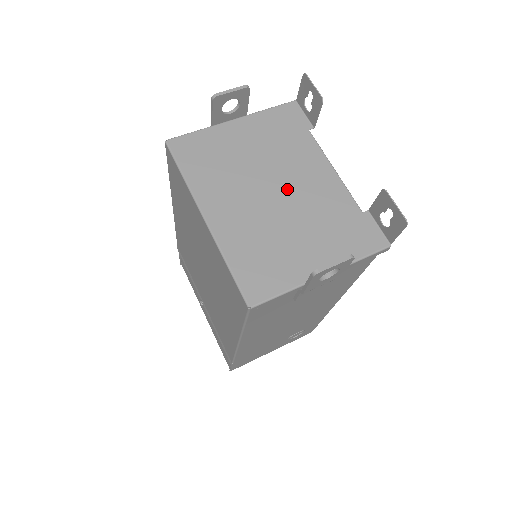
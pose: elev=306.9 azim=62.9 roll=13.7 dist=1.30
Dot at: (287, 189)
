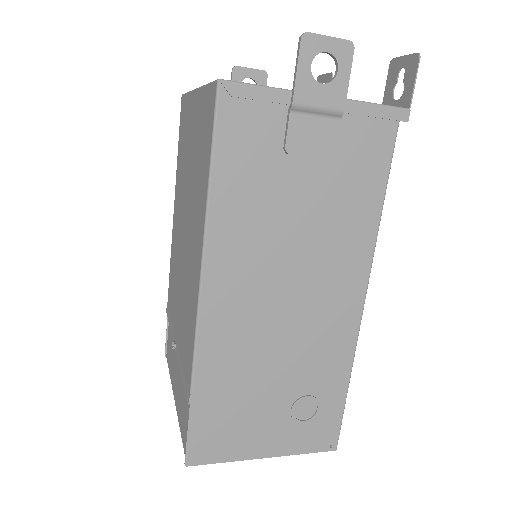
Dot at: occluded
